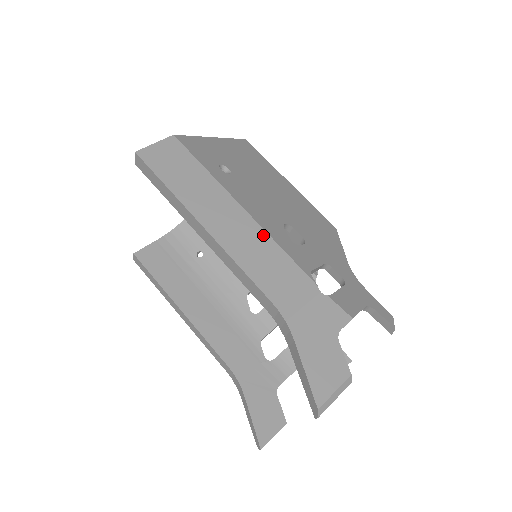
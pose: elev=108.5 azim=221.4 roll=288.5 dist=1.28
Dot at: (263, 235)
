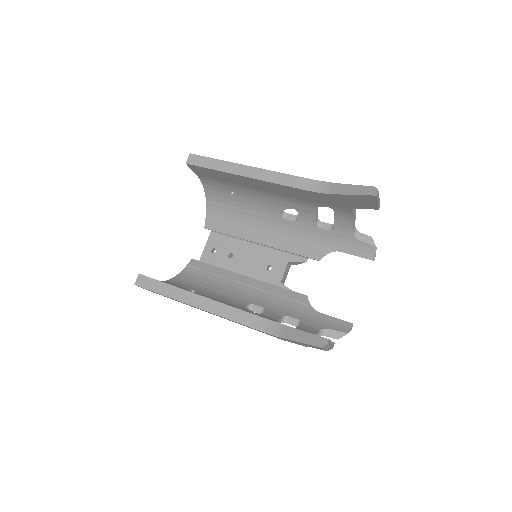
Dot at: occluded
